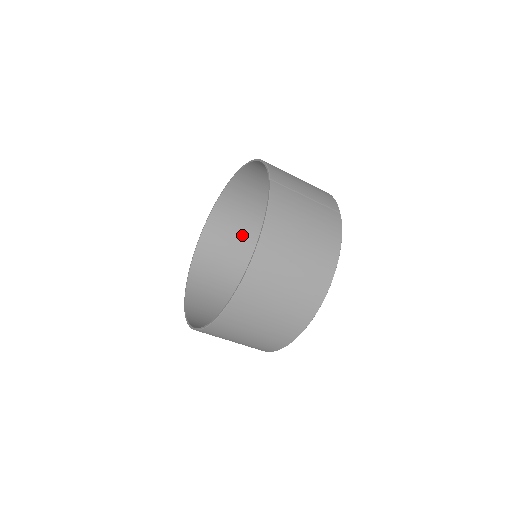
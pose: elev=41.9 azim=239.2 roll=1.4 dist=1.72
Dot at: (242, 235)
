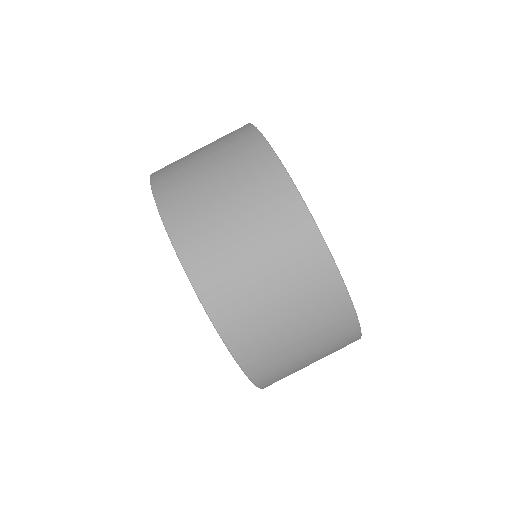
Dot at: occluded
